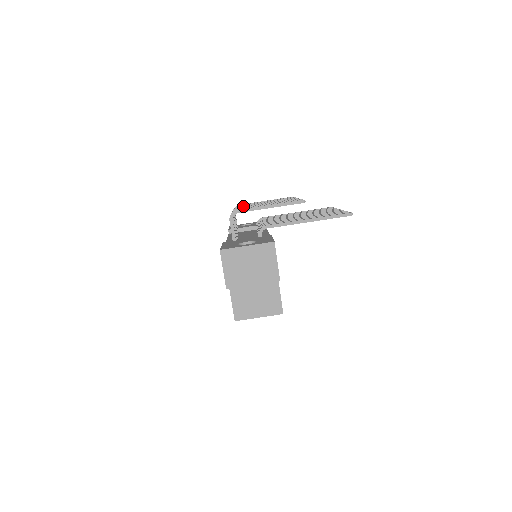
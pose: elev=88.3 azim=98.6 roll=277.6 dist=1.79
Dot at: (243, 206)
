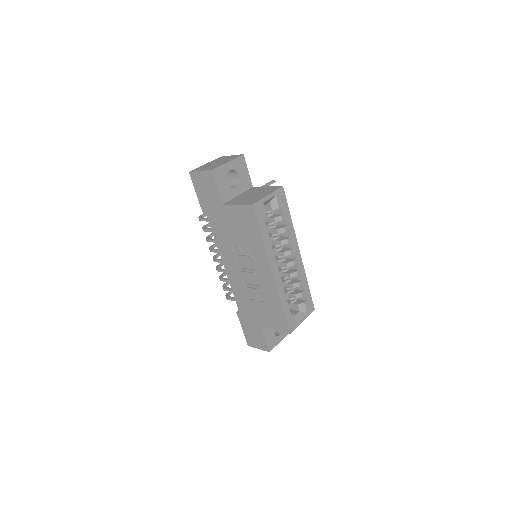
Dot at: (217, 253)
